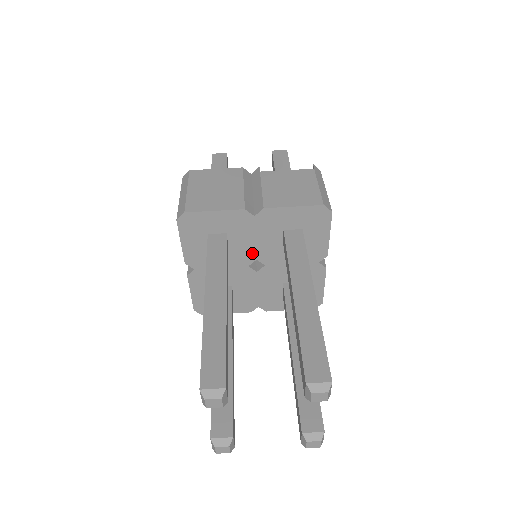
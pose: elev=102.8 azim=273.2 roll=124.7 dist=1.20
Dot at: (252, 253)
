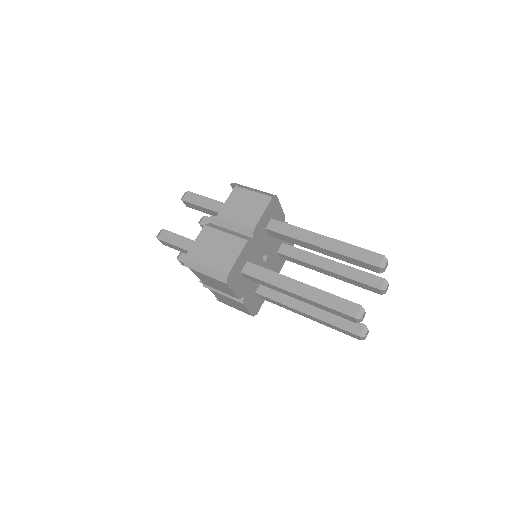
Dot at: (260, 256)
